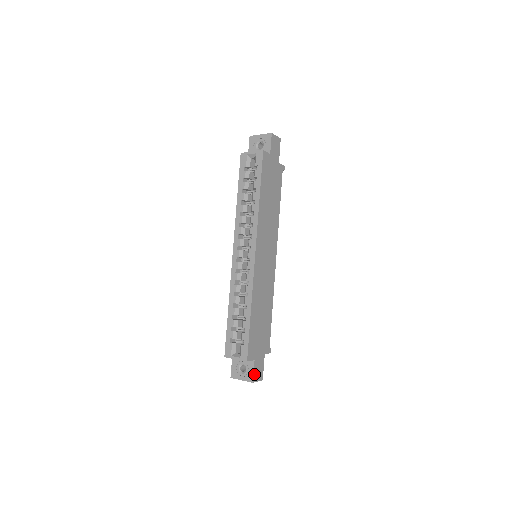
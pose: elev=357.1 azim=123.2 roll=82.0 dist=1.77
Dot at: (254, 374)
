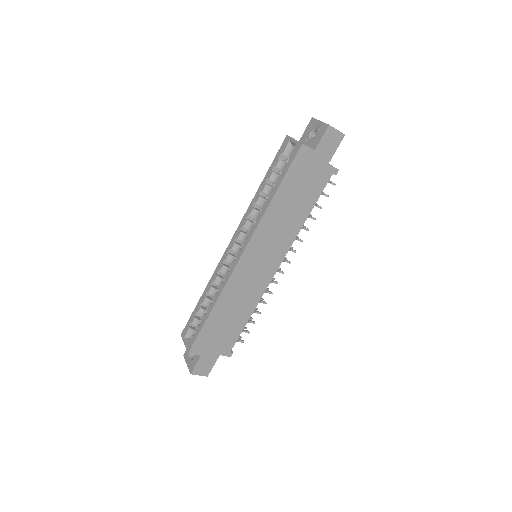
Dot at: (196, 367)
